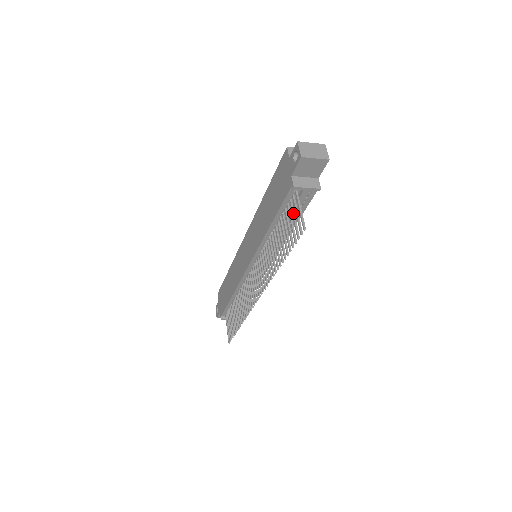
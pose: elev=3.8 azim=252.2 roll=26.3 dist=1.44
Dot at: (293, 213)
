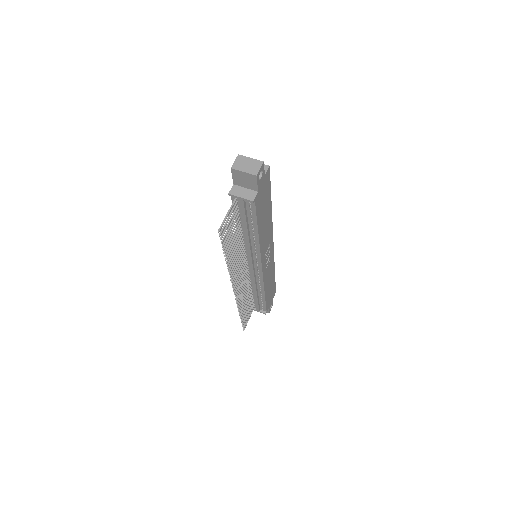
Dot at: (231, 217)
